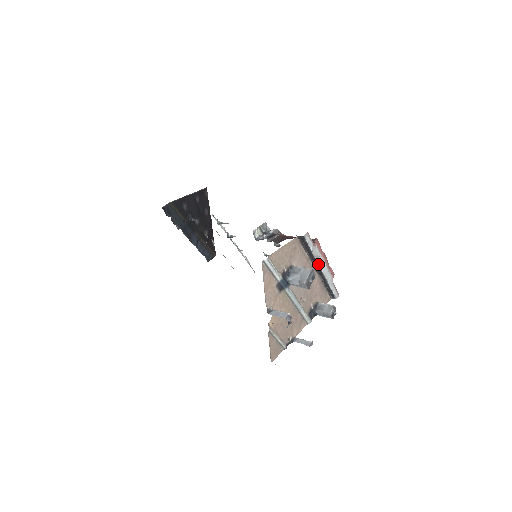
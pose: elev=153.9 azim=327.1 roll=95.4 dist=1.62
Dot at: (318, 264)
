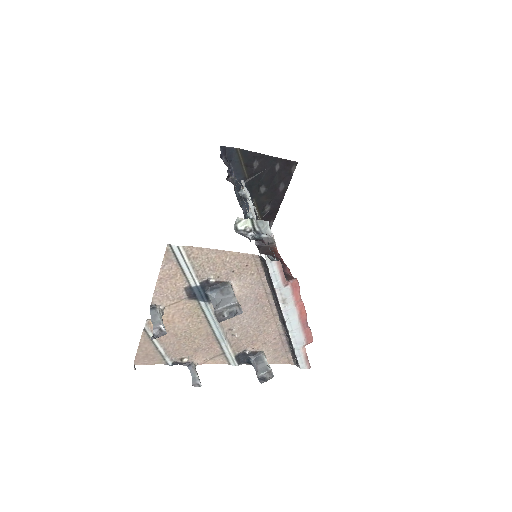
Dot at: (281, 310)
